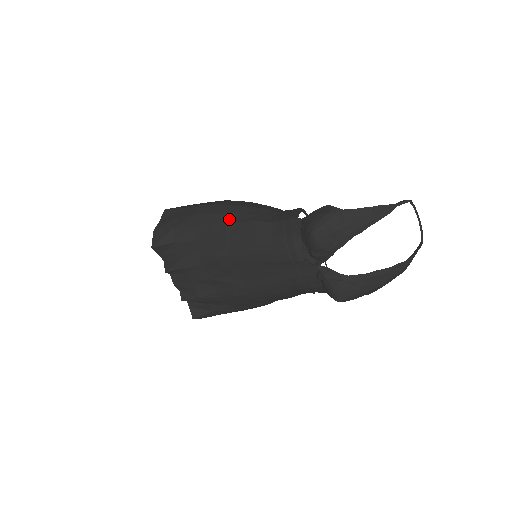
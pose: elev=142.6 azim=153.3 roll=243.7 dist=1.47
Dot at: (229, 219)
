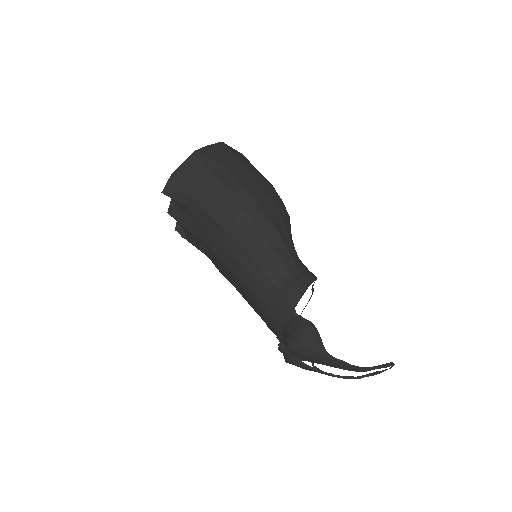
Dot at: (243, 242)
